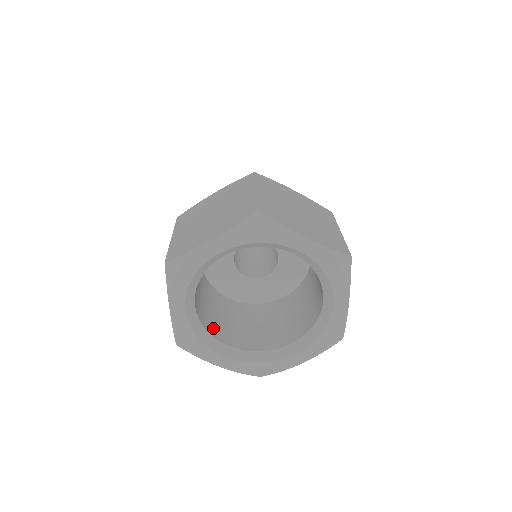
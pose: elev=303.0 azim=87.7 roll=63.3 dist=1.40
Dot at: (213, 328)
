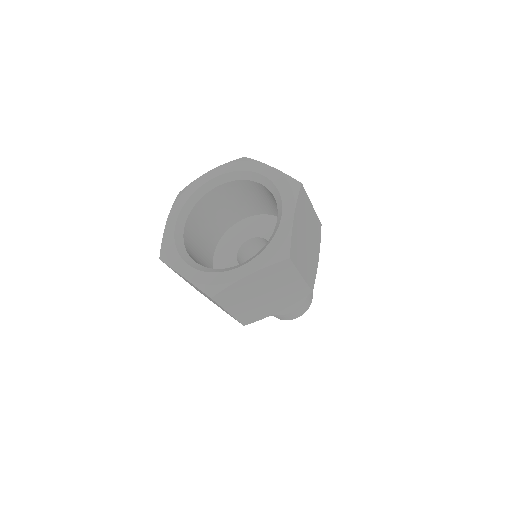
Dot at: (192, 257)
